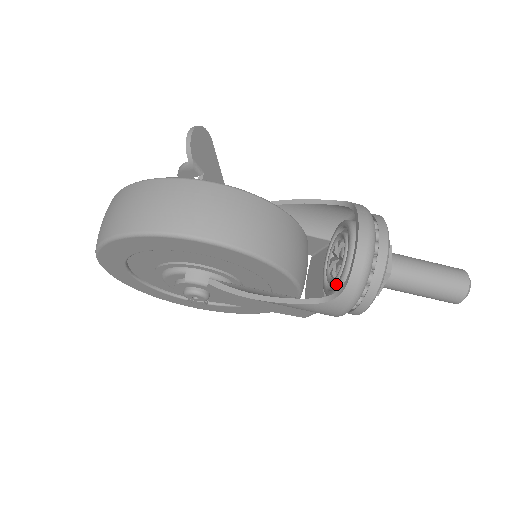
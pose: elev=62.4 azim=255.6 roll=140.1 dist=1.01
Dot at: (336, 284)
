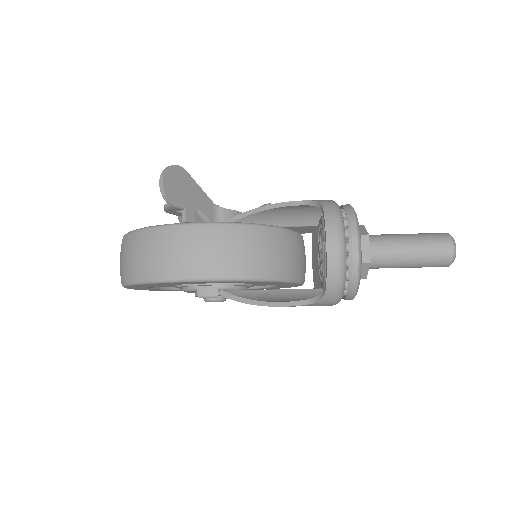
Dot at: occluded
